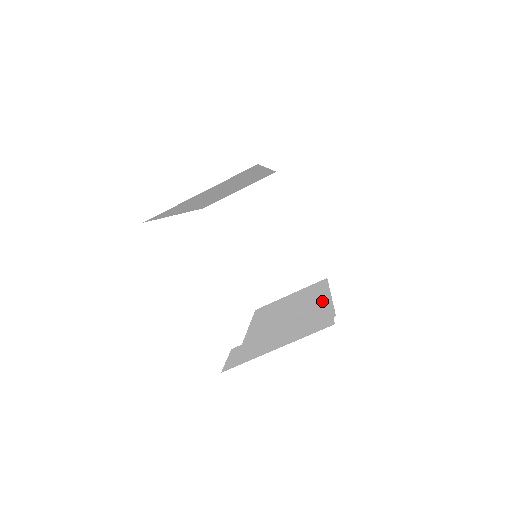
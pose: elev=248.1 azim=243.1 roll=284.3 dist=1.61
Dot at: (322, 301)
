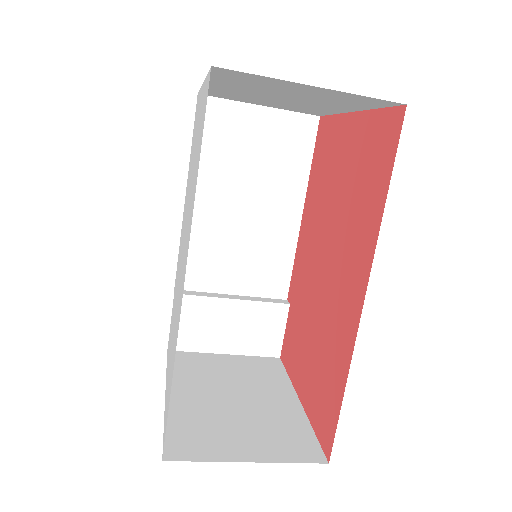
Dot at: (288, 228)
